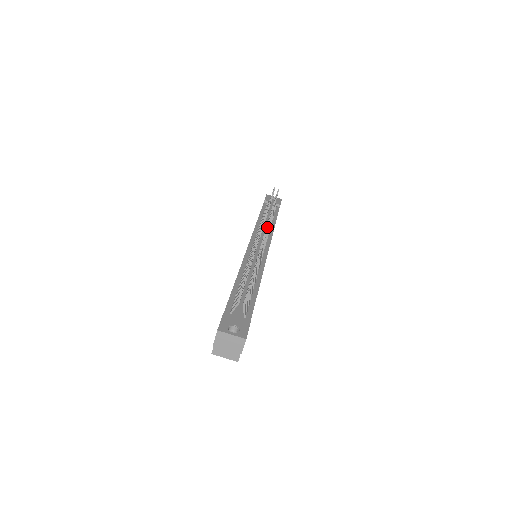
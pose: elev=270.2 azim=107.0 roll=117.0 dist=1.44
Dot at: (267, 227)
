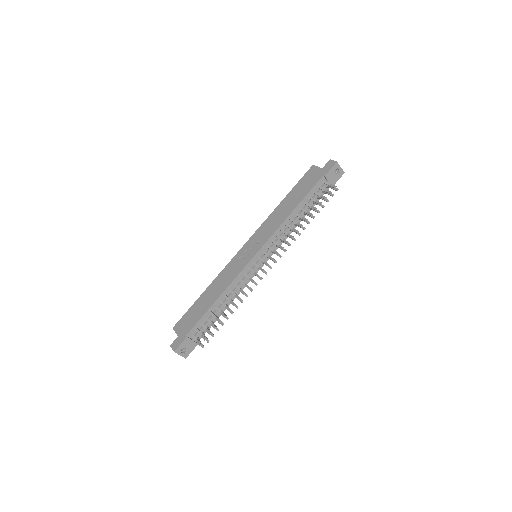
Dot at: (270, 268)
